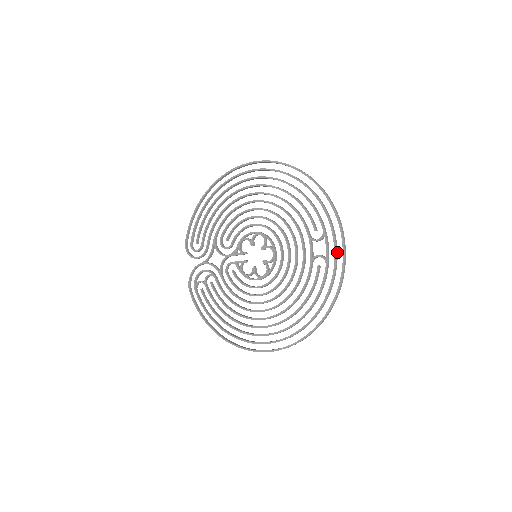
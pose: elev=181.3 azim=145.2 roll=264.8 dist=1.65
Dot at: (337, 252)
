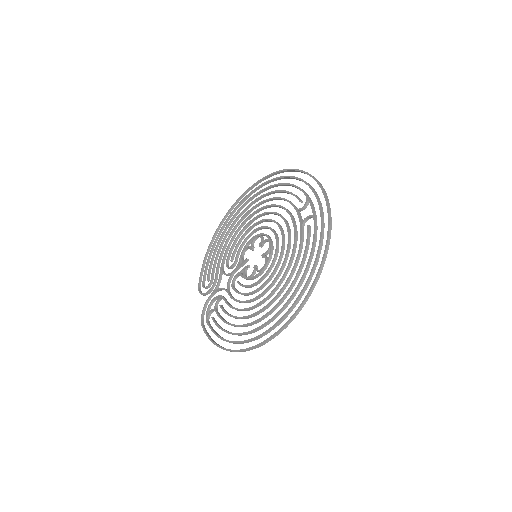
Dot at: occluded
